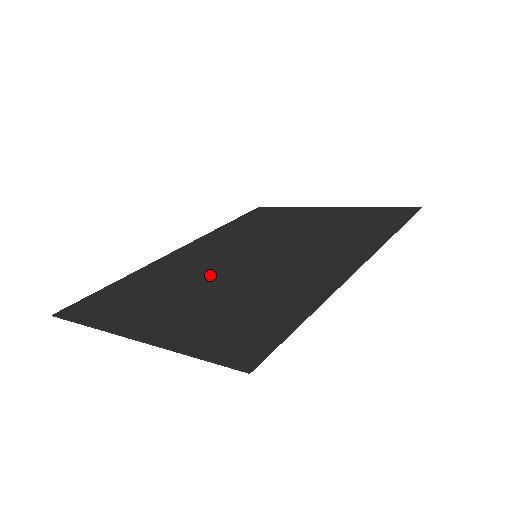
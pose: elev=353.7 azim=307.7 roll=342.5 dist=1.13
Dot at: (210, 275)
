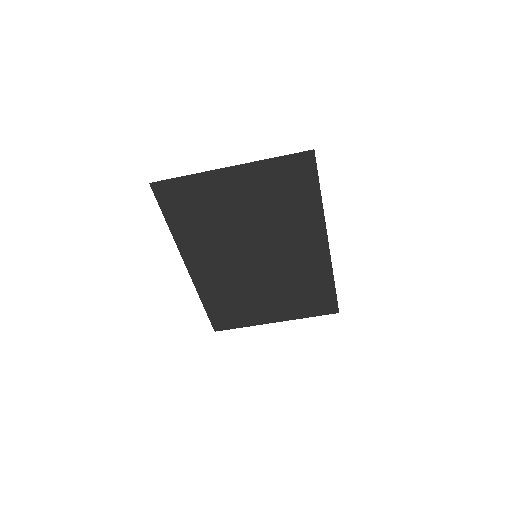
Dot at: (238, 231)
